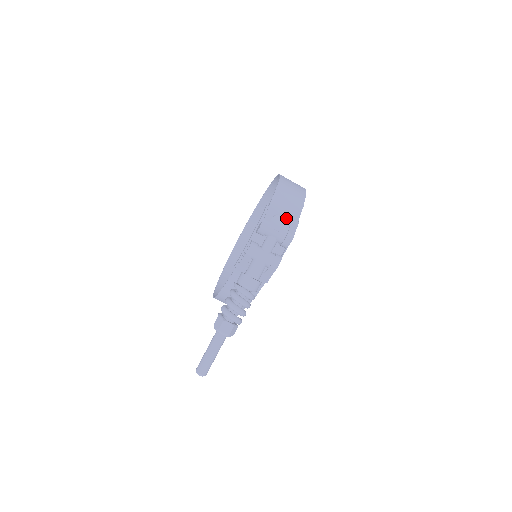
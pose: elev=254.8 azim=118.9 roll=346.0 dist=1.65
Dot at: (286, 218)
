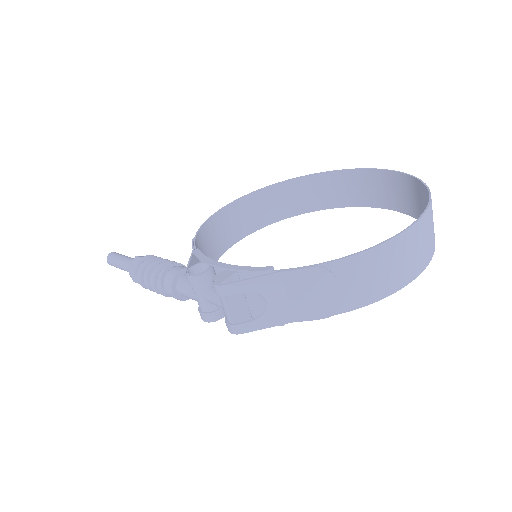
Dot at: (266, 308)
